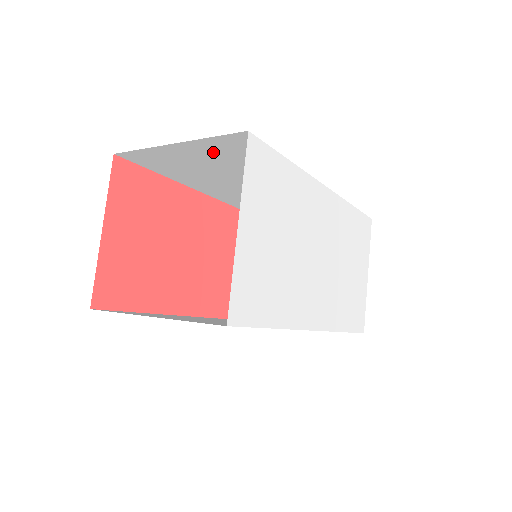
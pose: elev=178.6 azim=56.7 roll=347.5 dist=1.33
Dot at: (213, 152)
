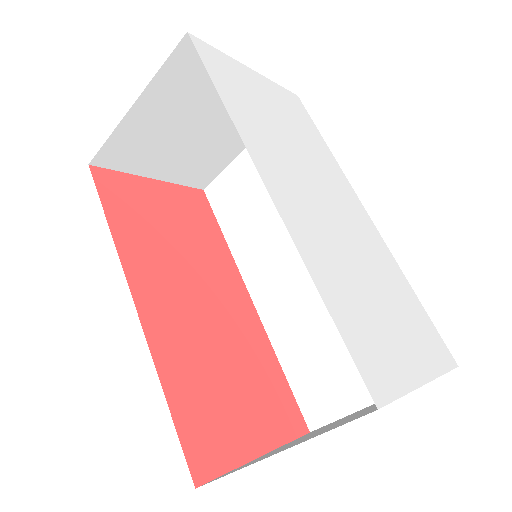
Dot at: occluded
